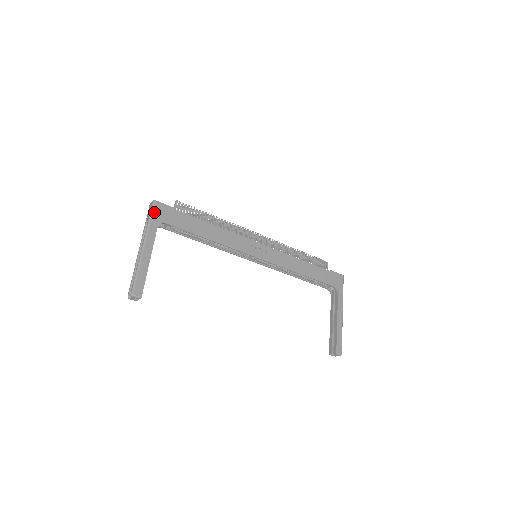
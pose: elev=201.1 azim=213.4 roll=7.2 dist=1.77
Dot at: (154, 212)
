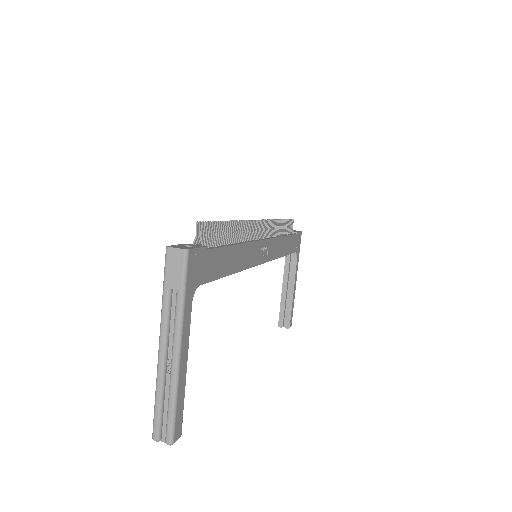
Dot at: (188, 275)
